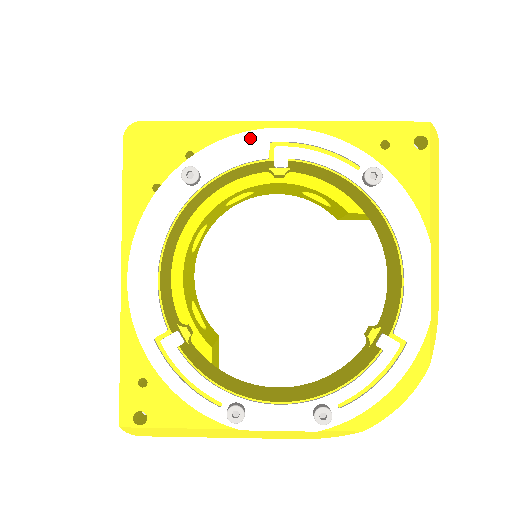
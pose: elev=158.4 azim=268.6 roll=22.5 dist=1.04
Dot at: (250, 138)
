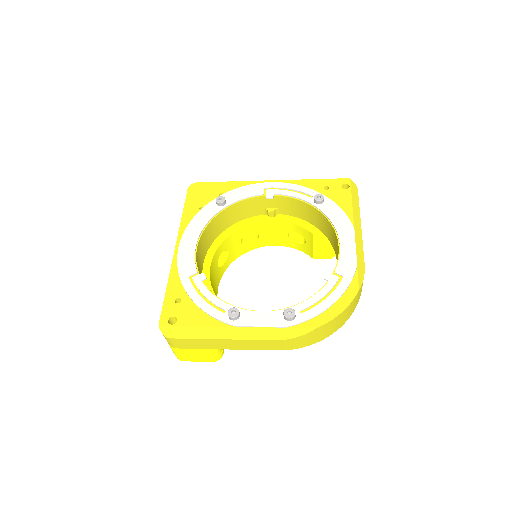
Dot at: (254, 187)
